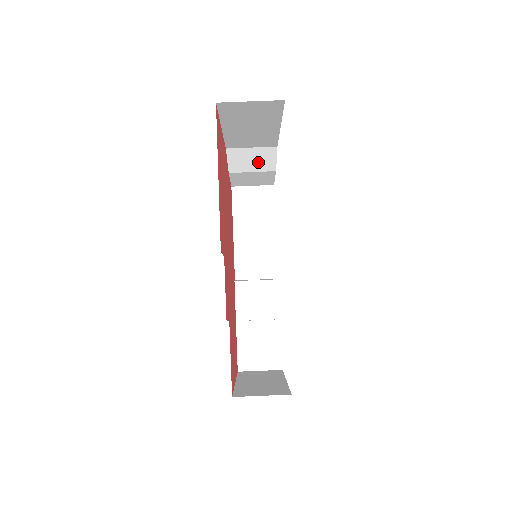
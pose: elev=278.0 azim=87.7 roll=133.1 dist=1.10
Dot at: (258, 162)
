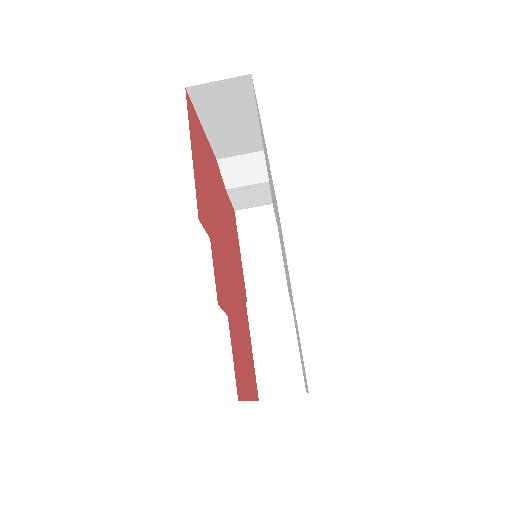
Dot at: (252, 172)
